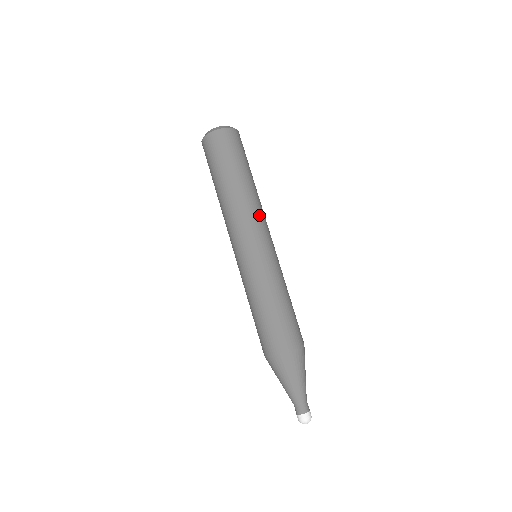
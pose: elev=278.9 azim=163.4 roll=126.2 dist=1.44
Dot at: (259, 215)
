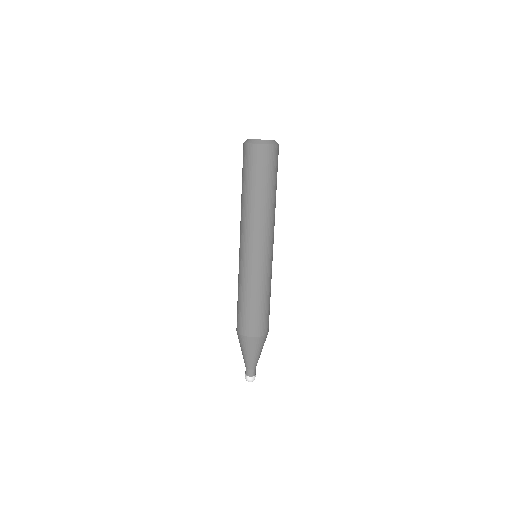
Dot at: occluded
